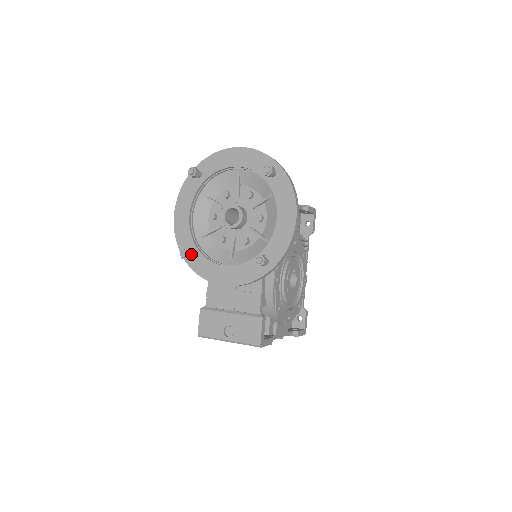
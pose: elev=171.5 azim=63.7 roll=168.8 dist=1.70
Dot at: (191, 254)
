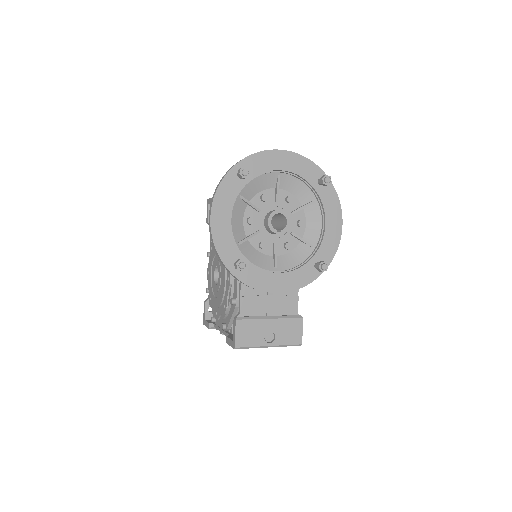
Dot at: occluded
